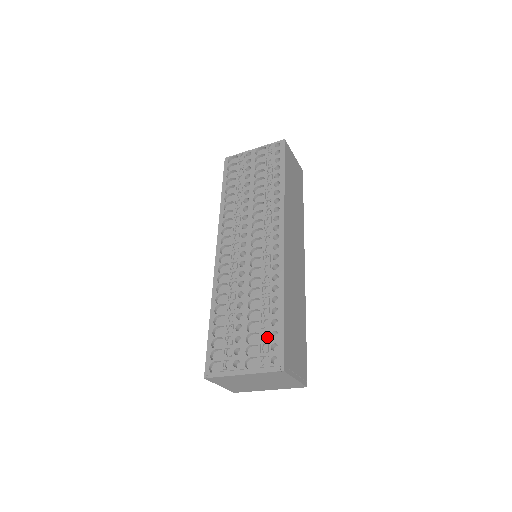
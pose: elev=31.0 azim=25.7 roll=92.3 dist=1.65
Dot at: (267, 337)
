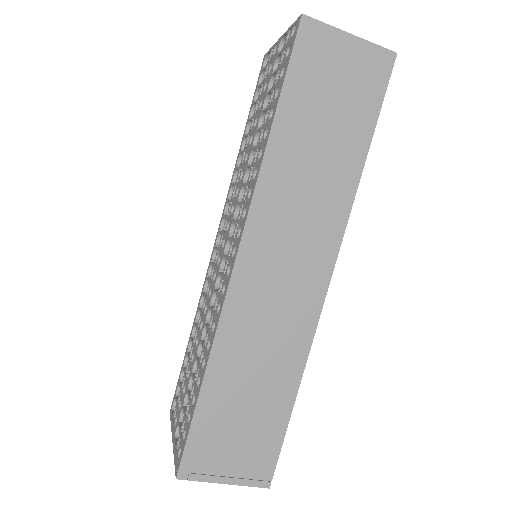
Dot at: (187, 415)
